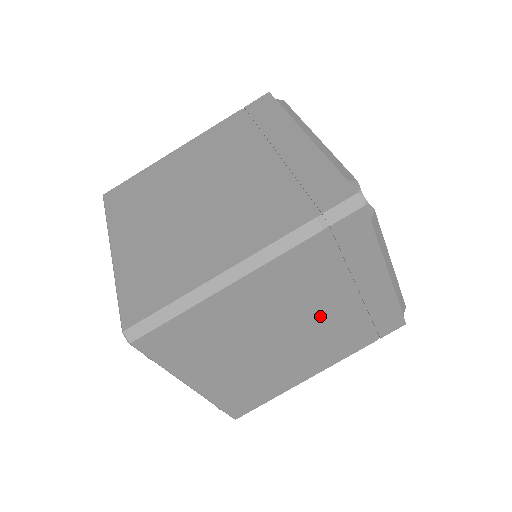
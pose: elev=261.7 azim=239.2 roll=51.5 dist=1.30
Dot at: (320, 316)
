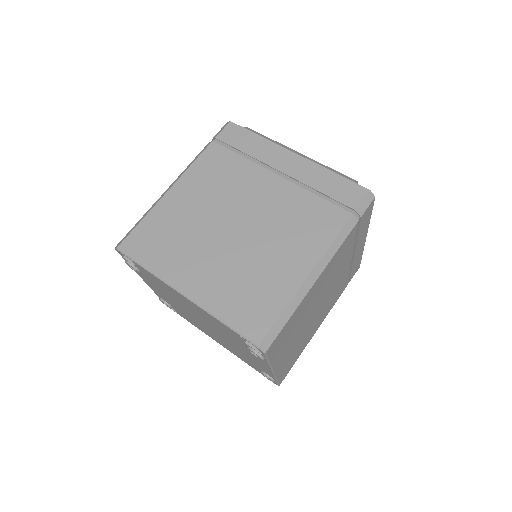
Dot at: (336, 281)
